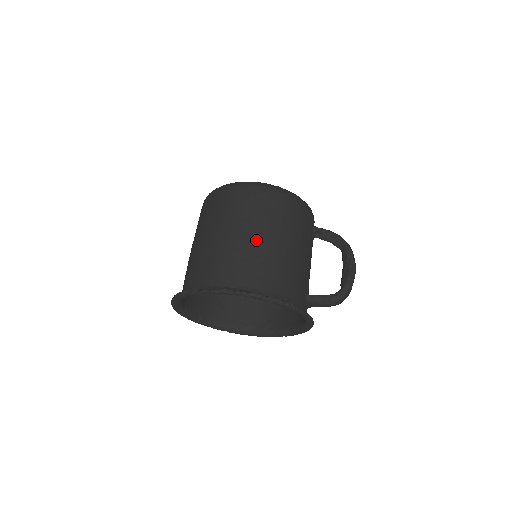
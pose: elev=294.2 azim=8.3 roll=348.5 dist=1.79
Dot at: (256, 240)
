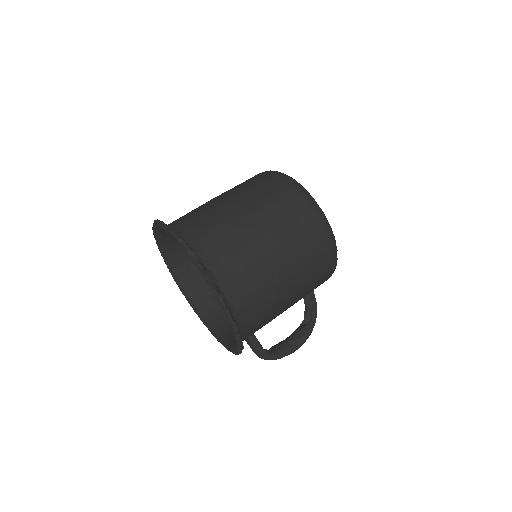
Dot at: (281, 278)
